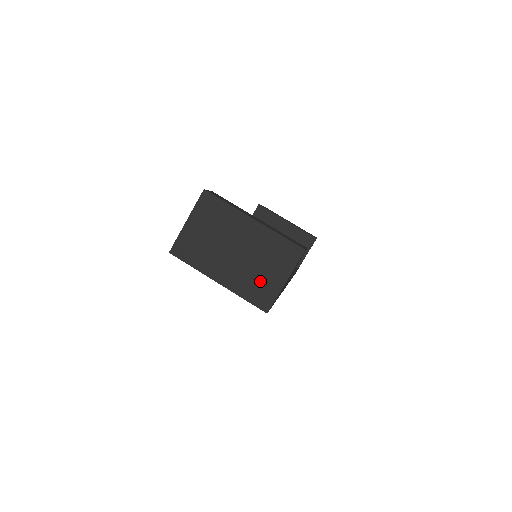
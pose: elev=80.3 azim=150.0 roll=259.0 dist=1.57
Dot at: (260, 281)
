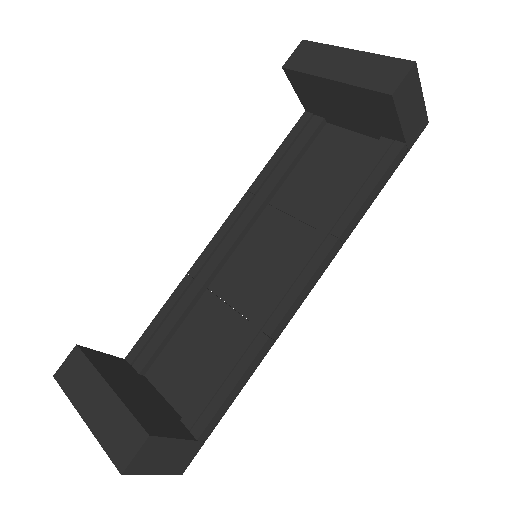
Dot at: occluded
